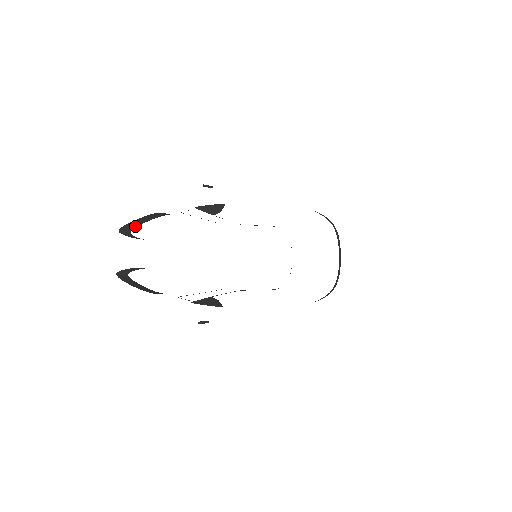
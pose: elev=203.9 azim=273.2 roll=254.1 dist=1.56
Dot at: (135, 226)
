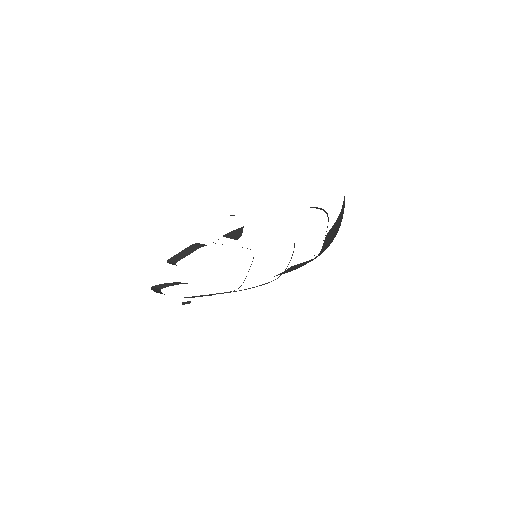
Dot at: (180, 259)
